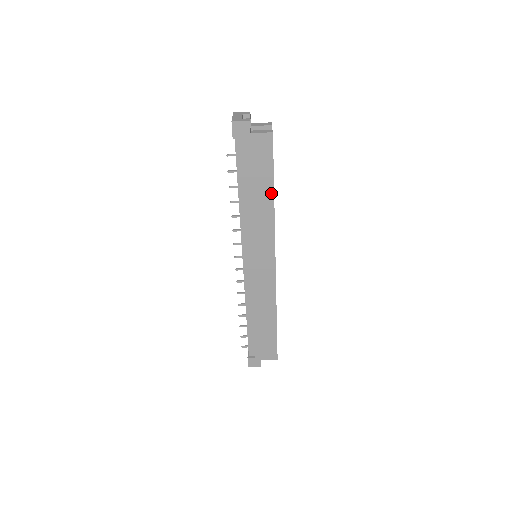
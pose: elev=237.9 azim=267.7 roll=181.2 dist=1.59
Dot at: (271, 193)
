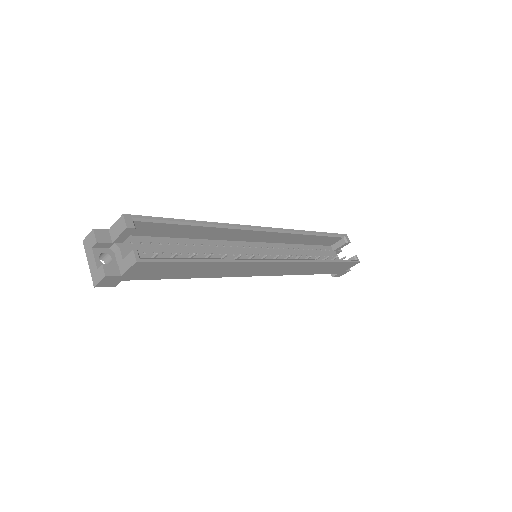
Dot at: (205, 264)
